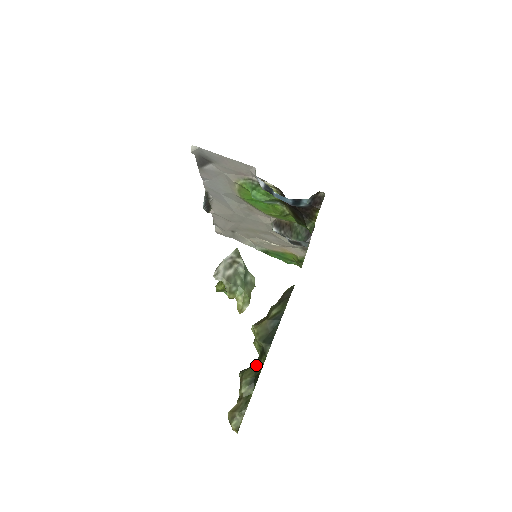
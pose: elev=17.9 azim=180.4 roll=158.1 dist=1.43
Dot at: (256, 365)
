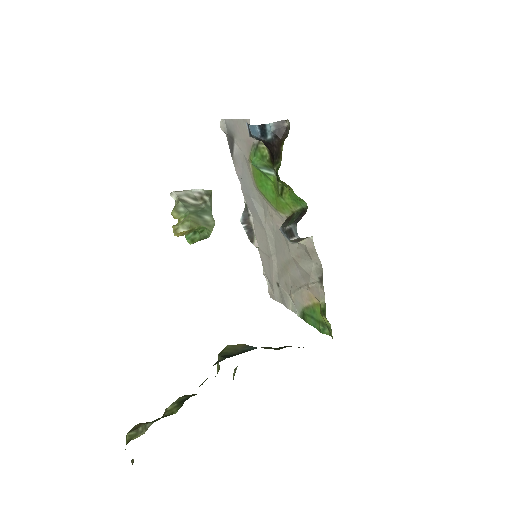
Dot at: occluded
